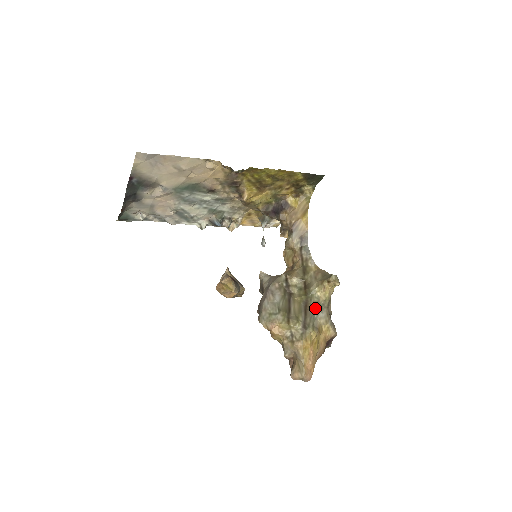
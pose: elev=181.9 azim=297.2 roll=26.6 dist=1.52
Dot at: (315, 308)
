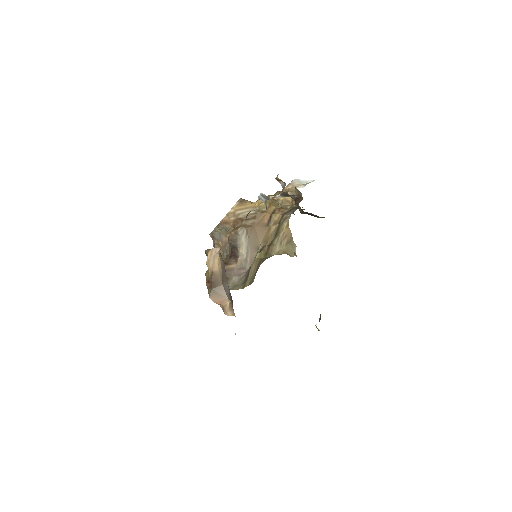
Dot at: occluded
